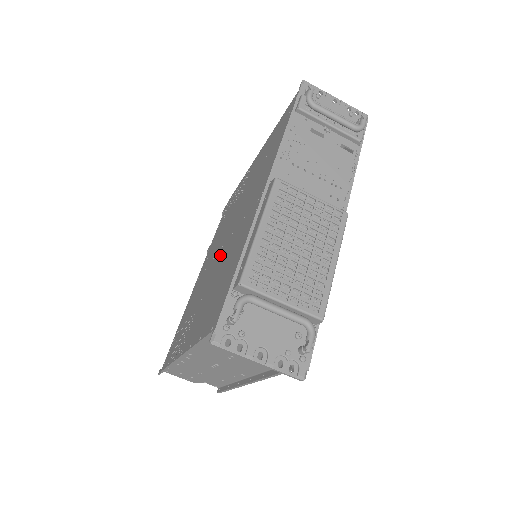
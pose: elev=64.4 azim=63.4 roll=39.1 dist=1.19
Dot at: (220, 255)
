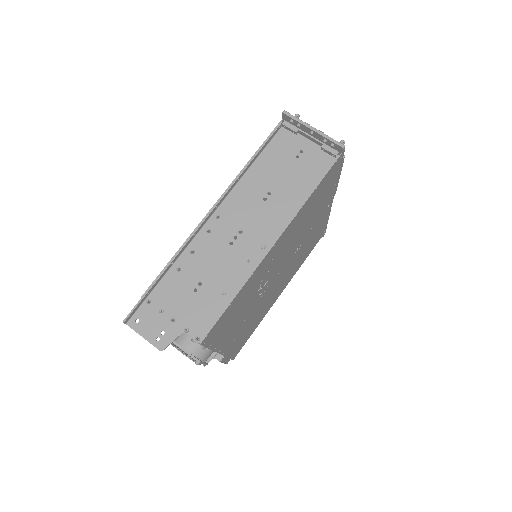
Dot at: occluded
